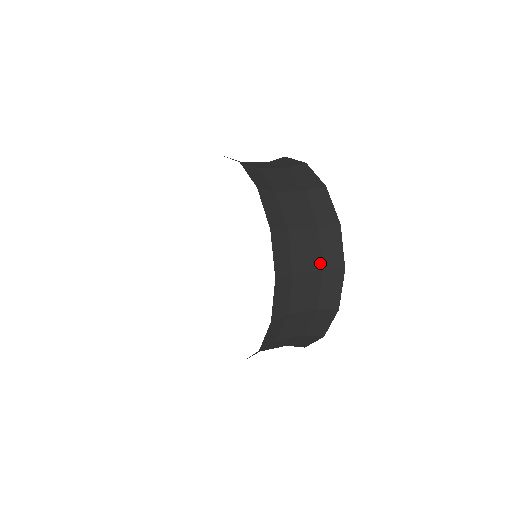
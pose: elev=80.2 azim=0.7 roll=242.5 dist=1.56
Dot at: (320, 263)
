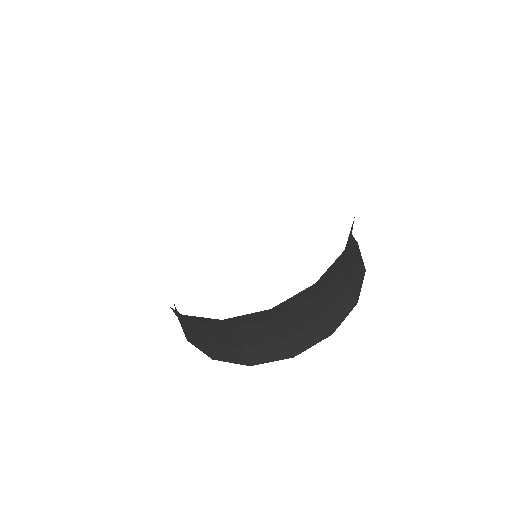
Dot at: occluded
